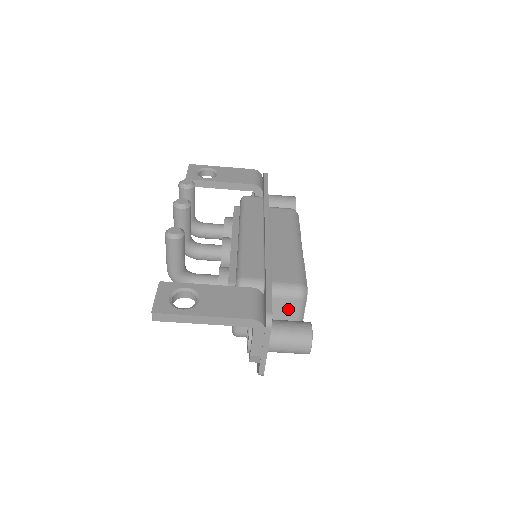
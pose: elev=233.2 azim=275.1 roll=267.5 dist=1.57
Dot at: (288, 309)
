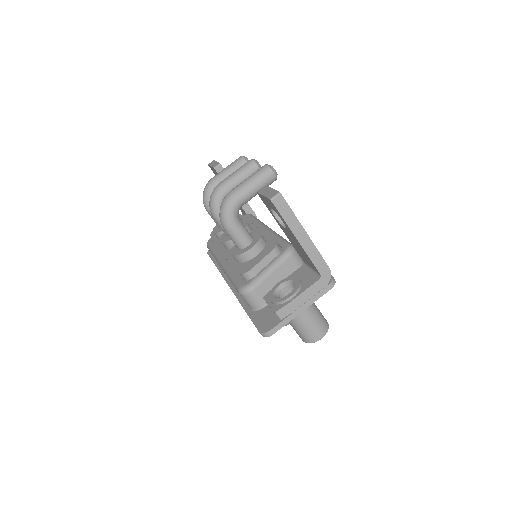
Dot at: occluded
